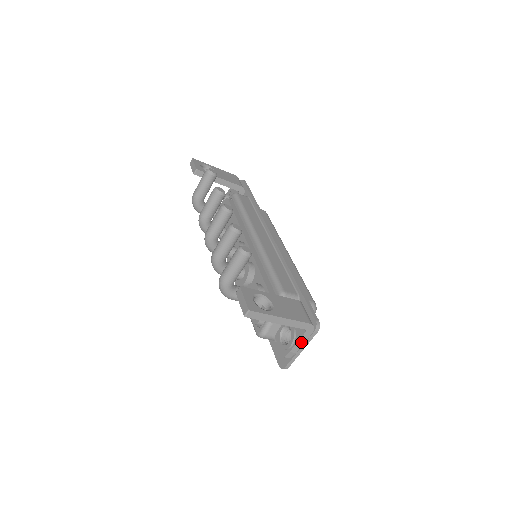
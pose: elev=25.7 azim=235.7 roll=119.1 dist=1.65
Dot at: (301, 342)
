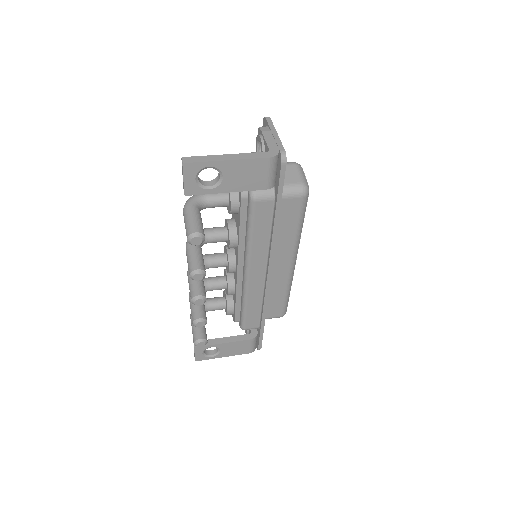
Dot at: occluded
